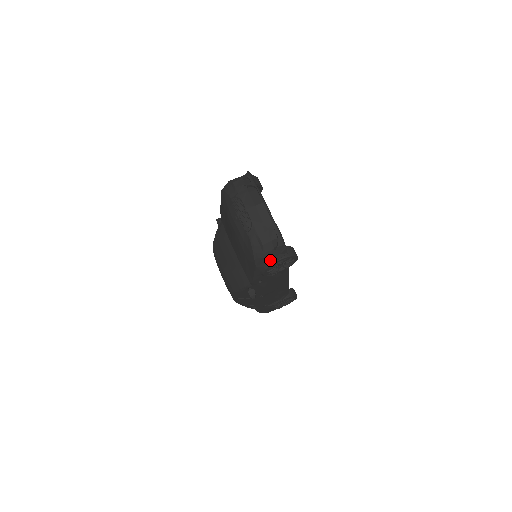
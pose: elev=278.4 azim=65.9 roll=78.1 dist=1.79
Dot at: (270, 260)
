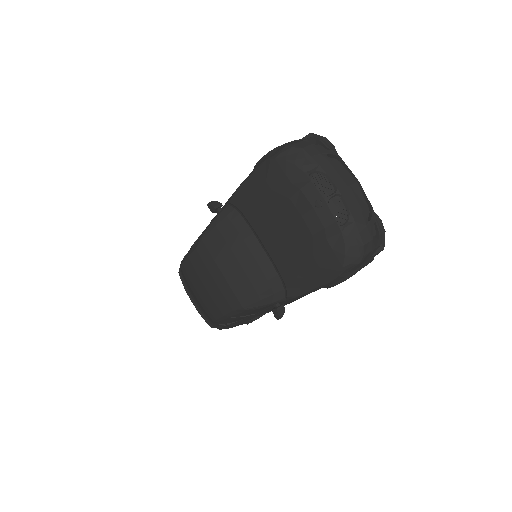
Dot at: (359, 266)
